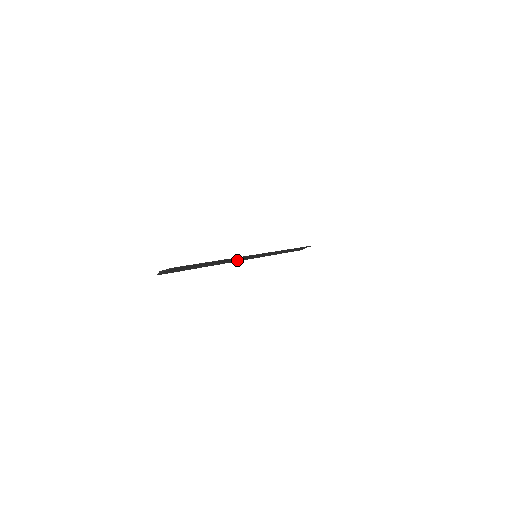
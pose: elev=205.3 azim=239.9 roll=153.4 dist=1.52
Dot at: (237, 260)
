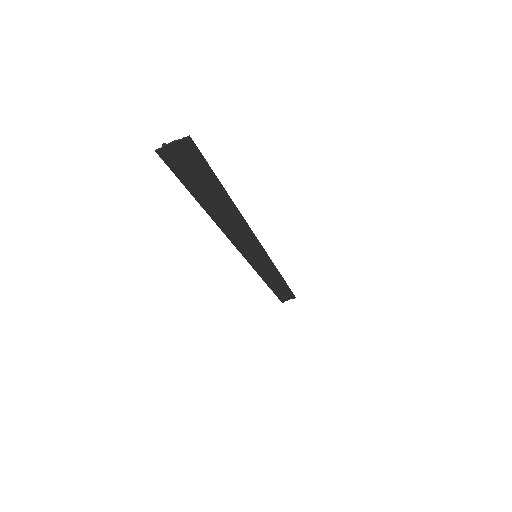
Dot at: (238, 243)
